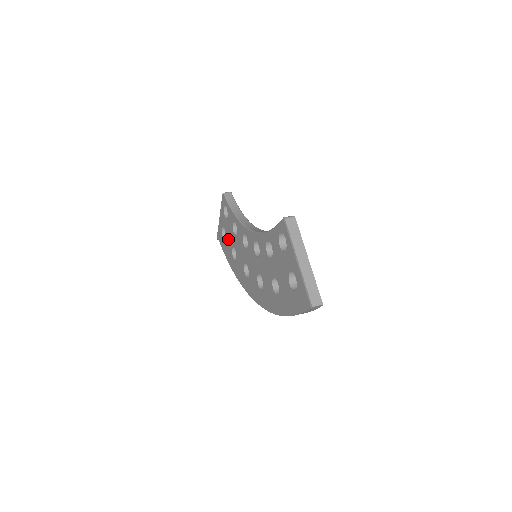
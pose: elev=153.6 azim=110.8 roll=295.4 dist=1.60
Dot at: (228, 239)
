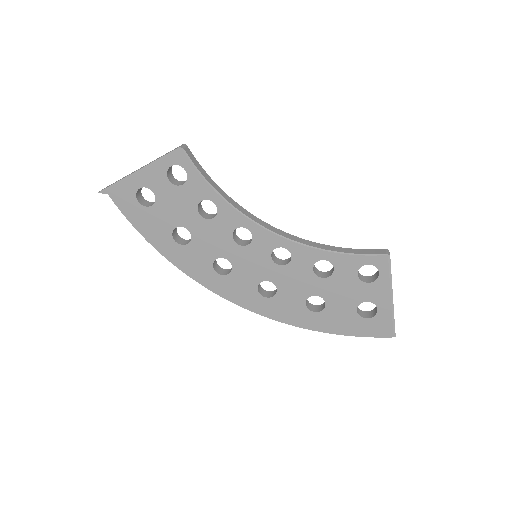
Dot at: (166, 212)
